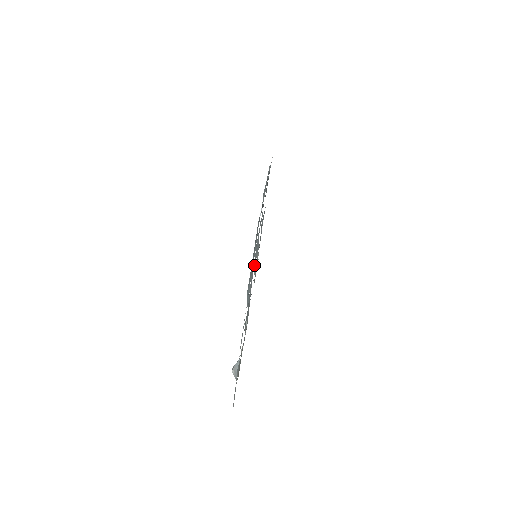
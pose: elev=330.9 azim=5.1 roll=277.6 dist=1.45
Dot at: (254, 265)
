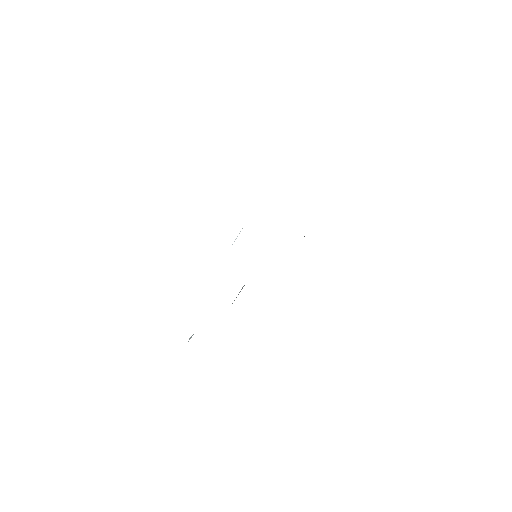
Dot at: occluded
